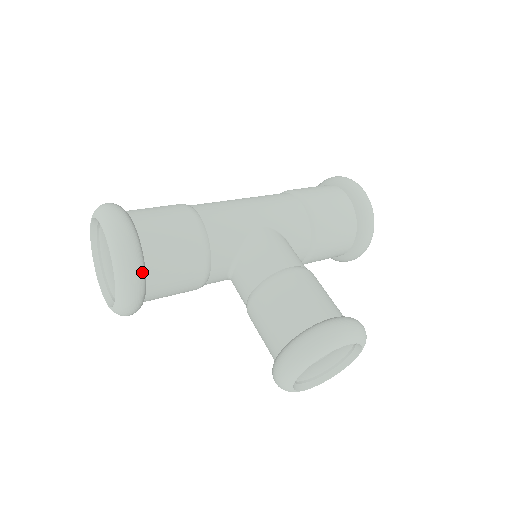
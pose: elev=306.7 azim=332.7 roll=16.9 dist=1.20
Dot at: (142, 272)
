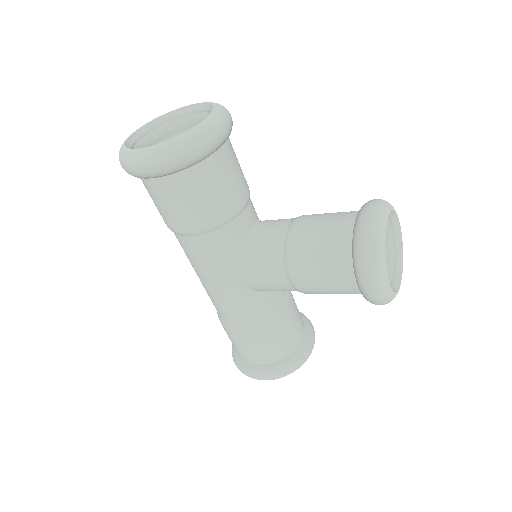
Dot at: occluded
